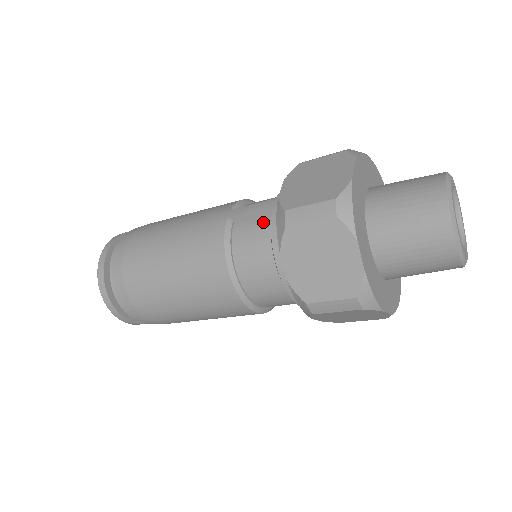
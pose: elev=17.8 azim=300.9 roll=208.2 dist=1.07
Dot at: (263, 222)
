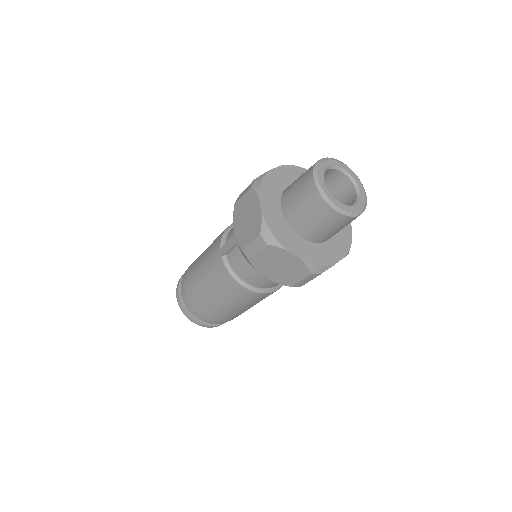
Dot at: (240, 251)
